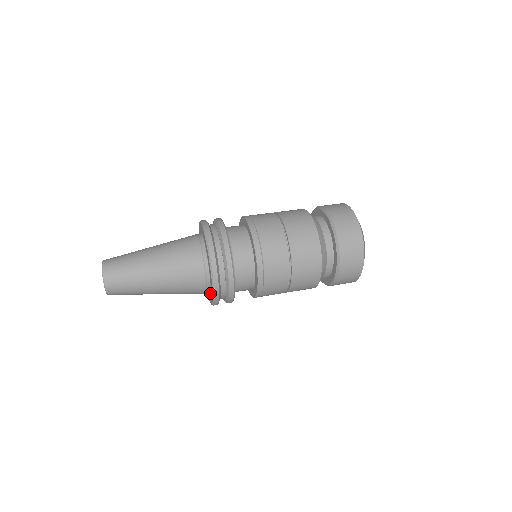
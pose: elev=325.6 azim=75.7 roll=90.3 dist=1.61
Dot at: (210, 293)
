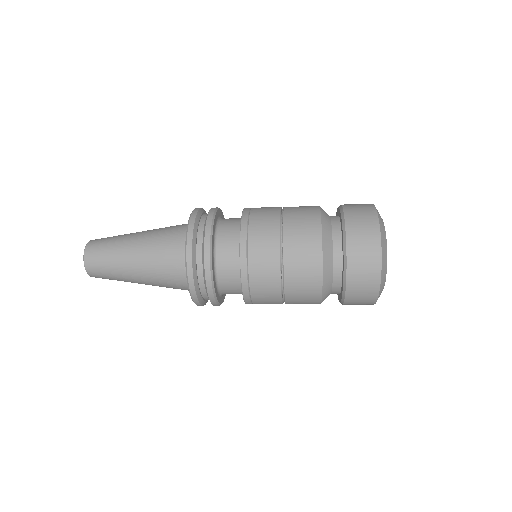
Dot at: occluded
